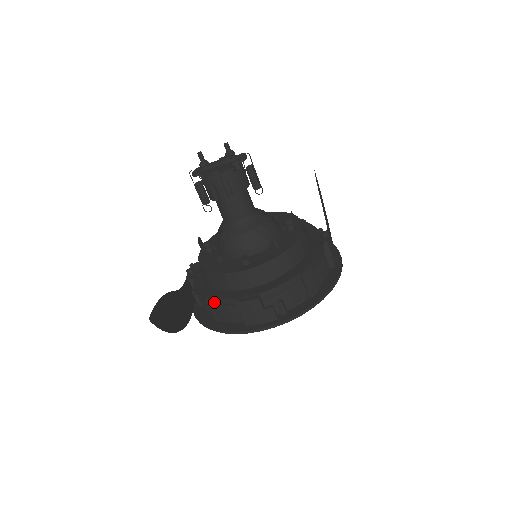
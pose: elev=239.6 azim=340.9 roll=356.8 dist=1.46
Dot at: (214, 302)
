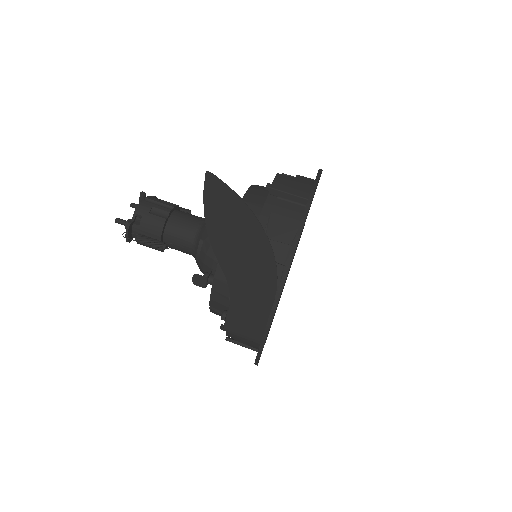
Dot at: occluded
